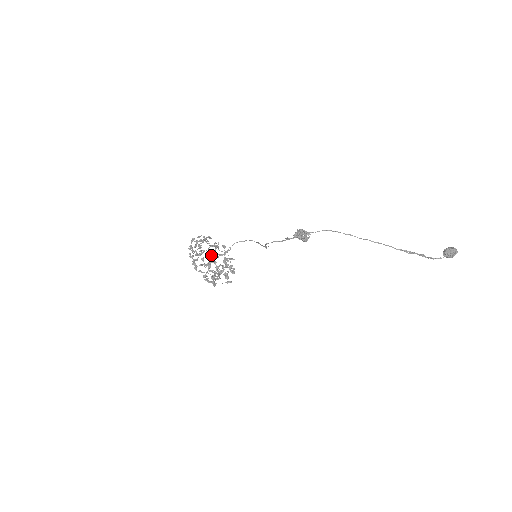
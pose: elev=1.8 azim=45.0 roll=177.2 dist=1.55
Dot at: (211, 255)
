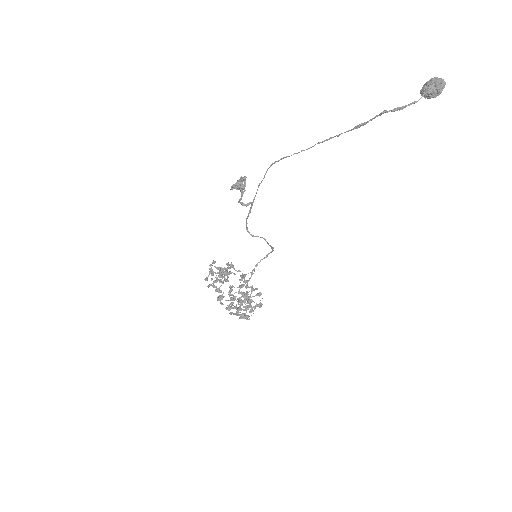
Dot at: (219, 280)
